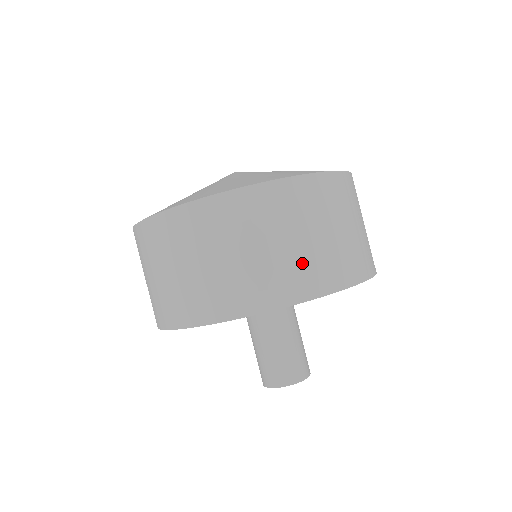
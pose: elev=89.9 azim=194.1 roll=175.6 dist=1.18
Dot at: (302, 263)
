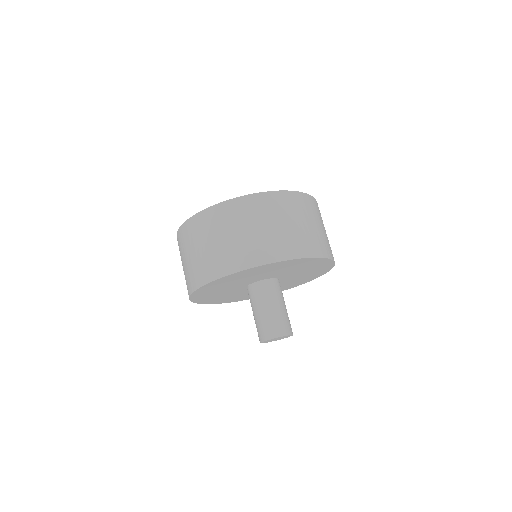
Dot at: (317, 237)
